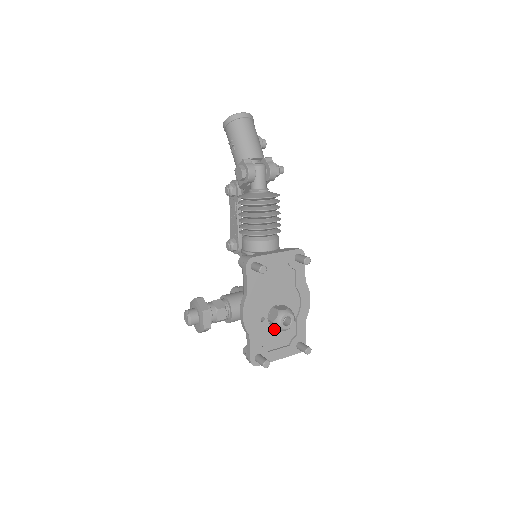
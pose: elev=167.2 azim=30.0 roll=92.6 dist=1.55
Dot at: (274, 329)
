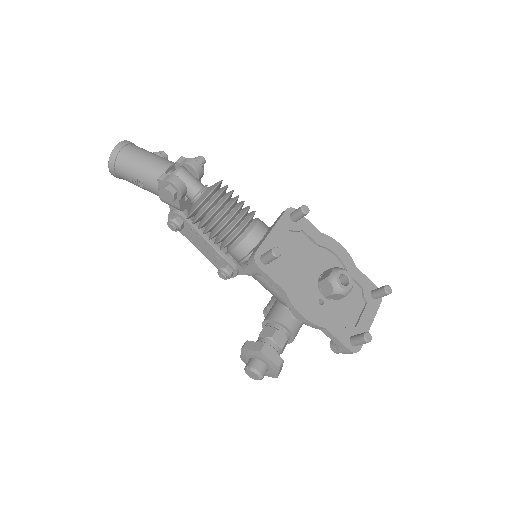
Dot at: (339, 301)
